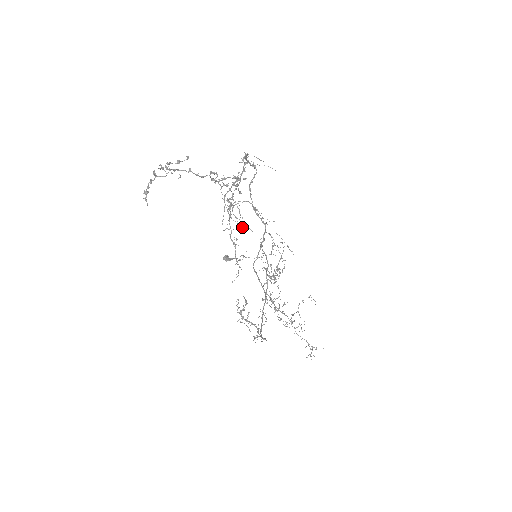
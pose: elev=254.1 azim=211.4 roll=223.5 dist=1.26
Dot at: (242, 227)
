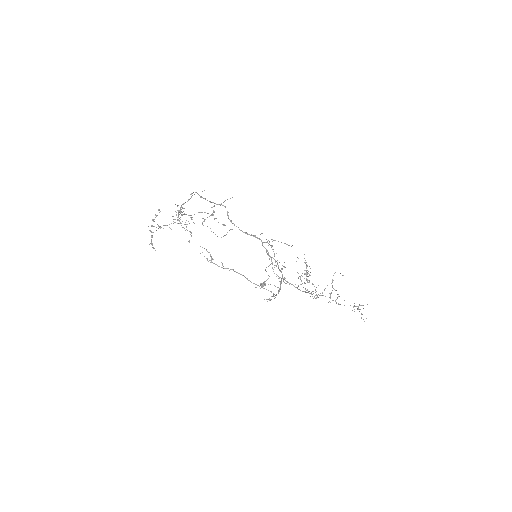
Dot at: (179, 210)
